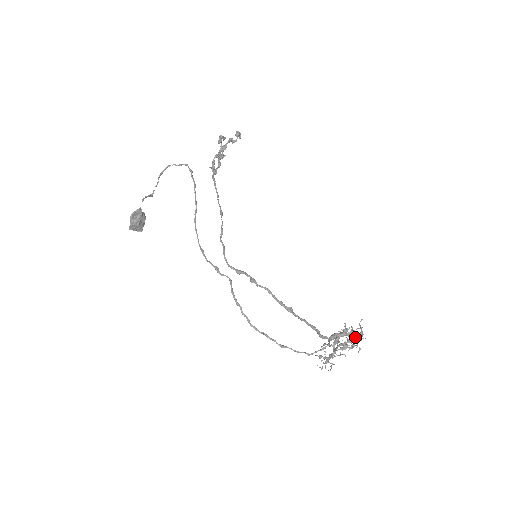
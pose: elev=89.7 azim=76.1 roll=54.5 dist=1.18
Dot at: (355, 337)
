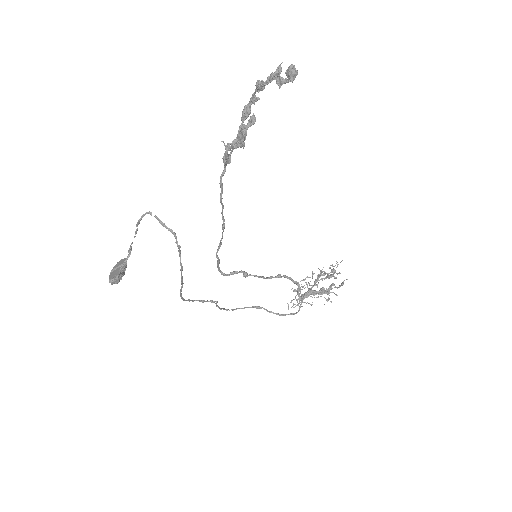
Dot at: (328, 300)
